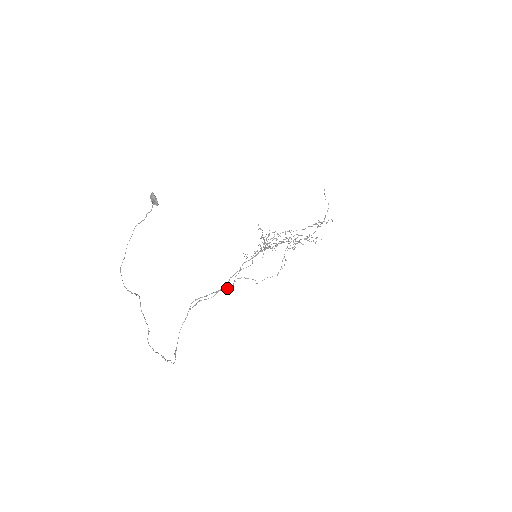
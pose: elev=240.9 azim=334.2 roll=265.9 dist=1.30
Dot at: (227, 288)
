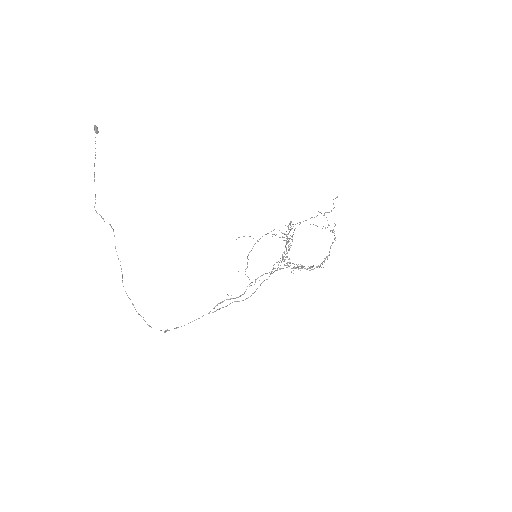
Dot at: (239, 296)
